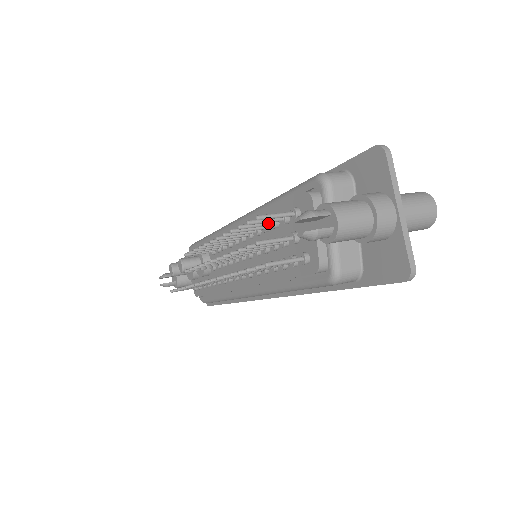
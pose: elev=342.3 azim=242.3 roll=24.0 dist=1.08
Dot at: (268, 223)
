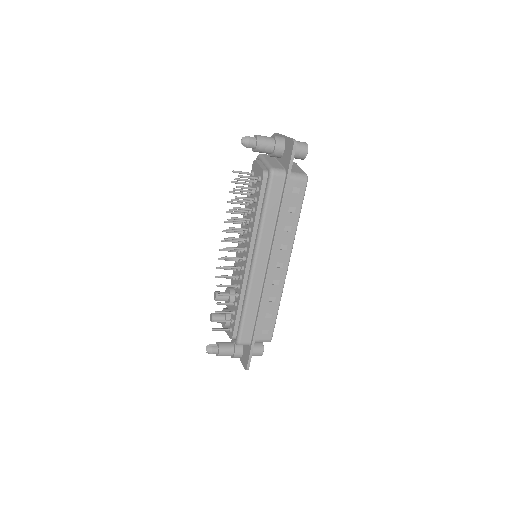
Dot at: (245, 193)
